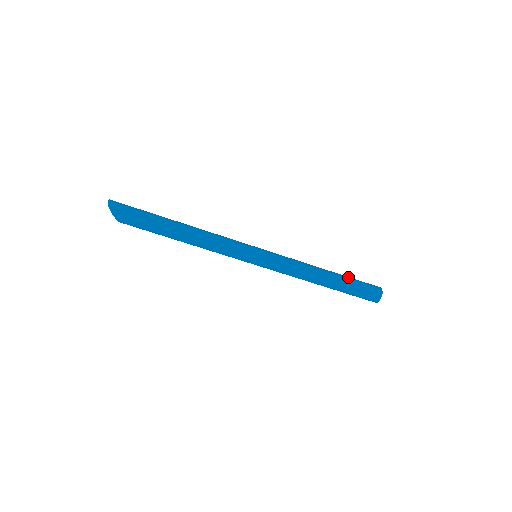
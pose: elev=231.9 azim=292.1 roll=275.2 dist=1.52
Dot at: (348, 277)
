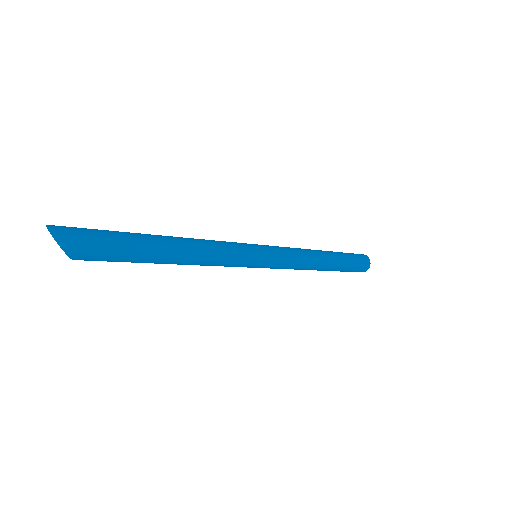
Dot at: (341, 252)
